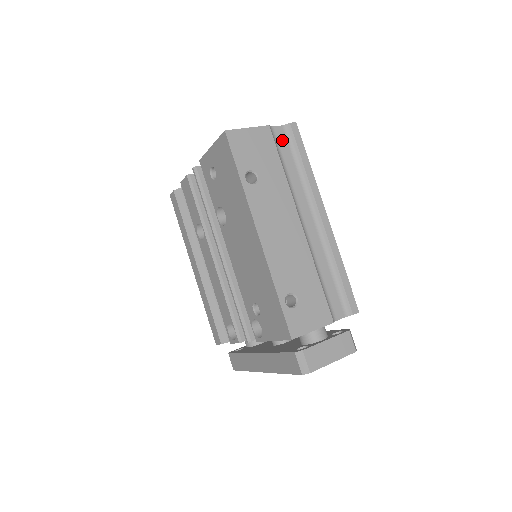
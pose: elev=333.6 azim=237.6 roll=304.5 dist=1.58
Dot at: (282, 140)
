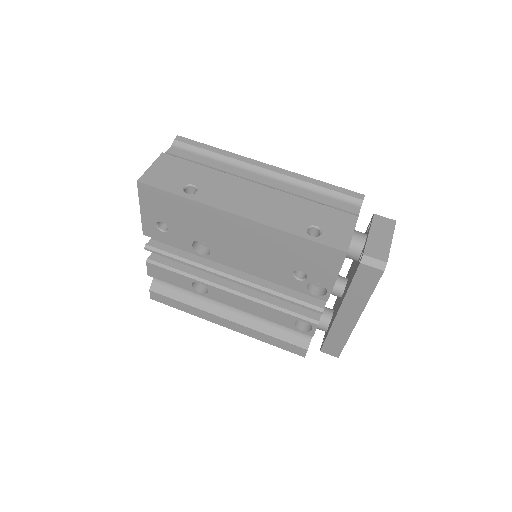
Dot at: (182, 154)
